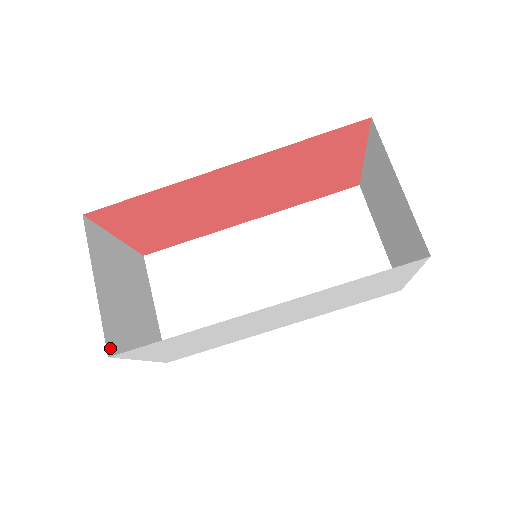
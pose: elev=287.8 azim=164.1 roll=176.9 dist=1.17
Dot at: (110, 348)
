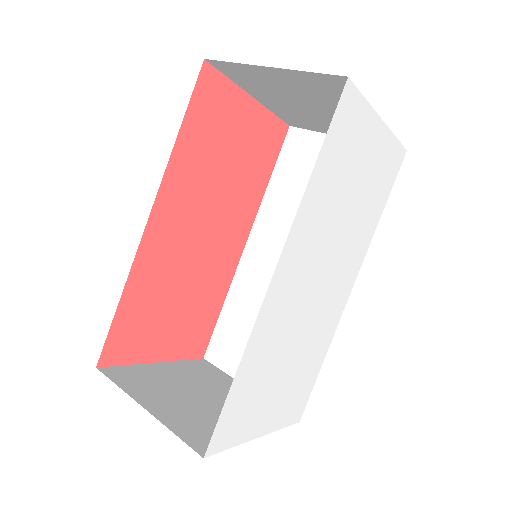
Dot at: (202, 449)
